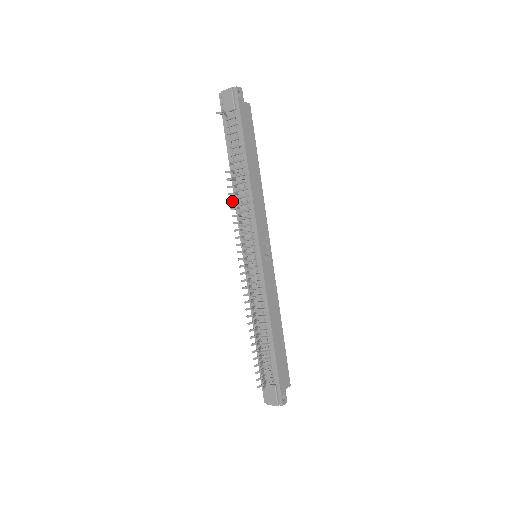
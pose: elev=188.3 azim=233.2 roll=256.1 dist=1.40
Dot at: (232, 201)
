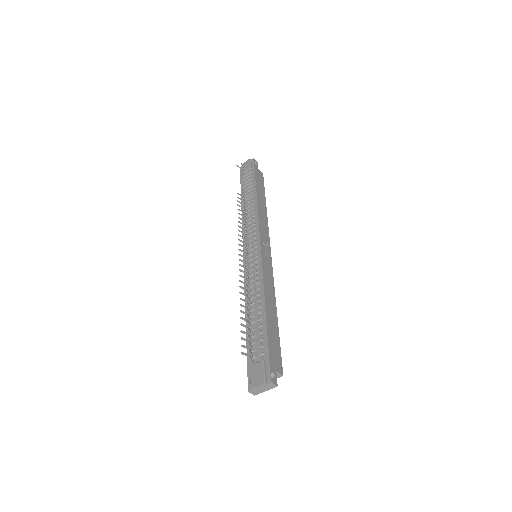
Dot at: (240, 210)
